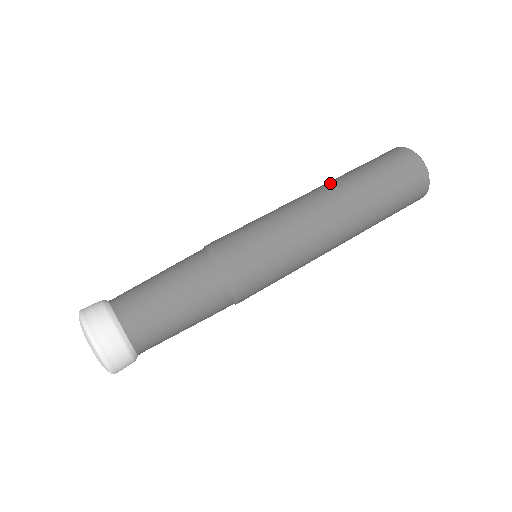
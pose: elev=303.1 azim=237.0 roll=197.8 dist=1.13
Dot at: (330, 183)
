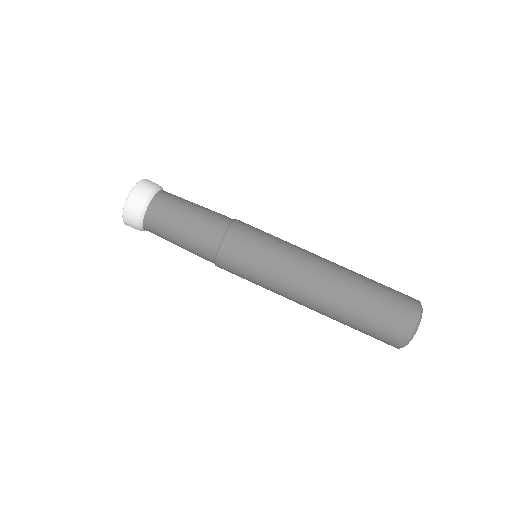
Dot at: (339, 286)
